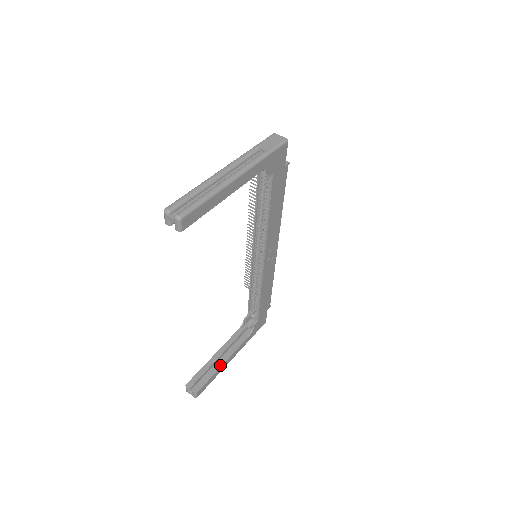
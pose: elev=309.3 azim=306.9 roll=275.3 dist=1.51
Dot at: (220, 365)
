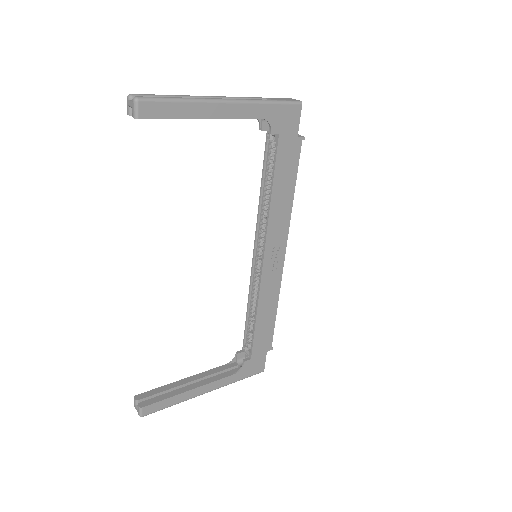
Dot at: (185, 390)
